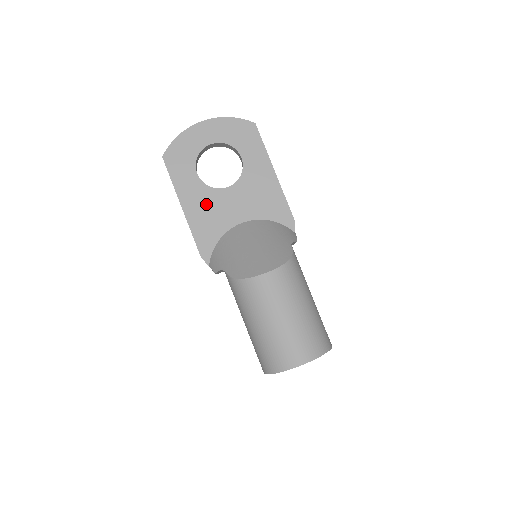
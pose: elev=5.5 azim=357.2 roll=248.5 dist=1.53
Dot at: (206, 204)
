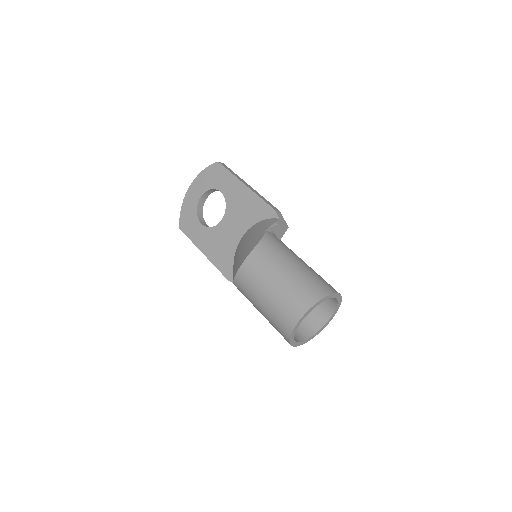
Dot at: (215, 241)
